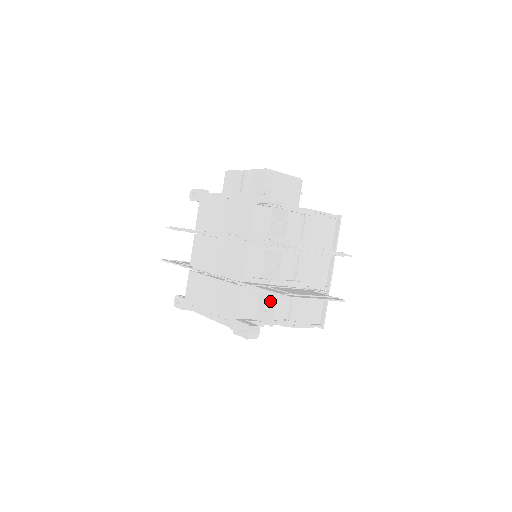
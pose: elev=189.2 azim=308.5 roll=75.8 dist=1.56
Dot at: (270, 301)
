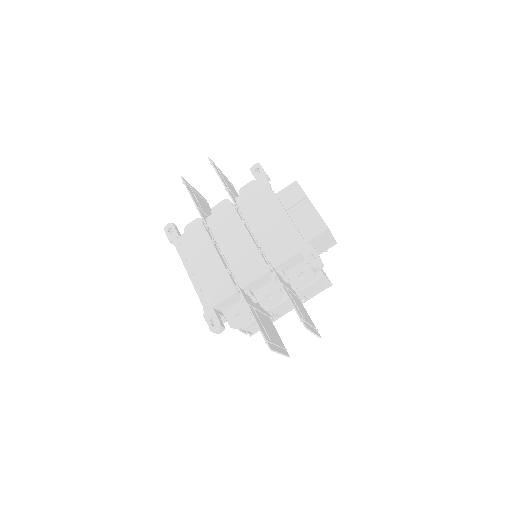
Dot at: (246, 315)
